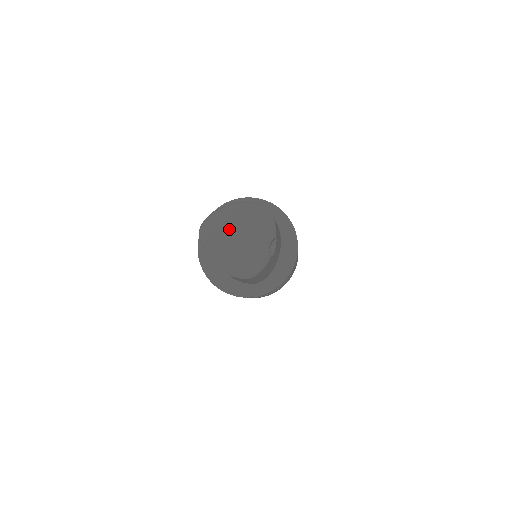
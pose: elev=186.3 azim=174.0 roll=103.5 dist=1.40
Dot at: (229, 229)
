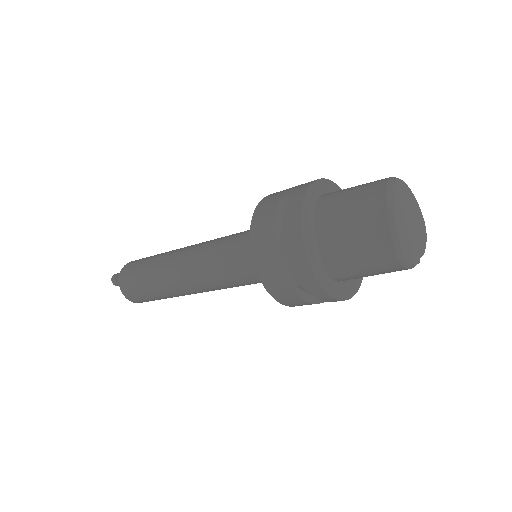
Dot at: (408, 208)
